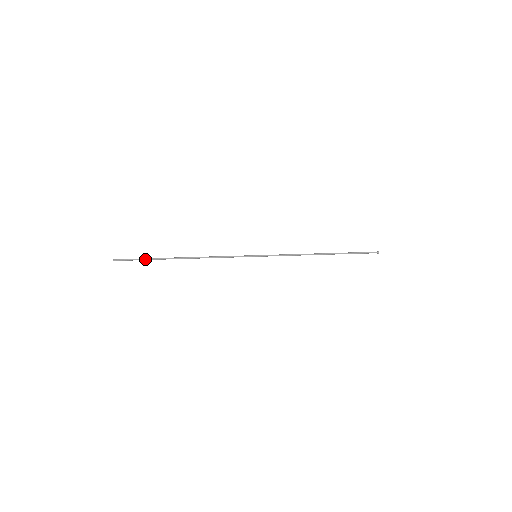
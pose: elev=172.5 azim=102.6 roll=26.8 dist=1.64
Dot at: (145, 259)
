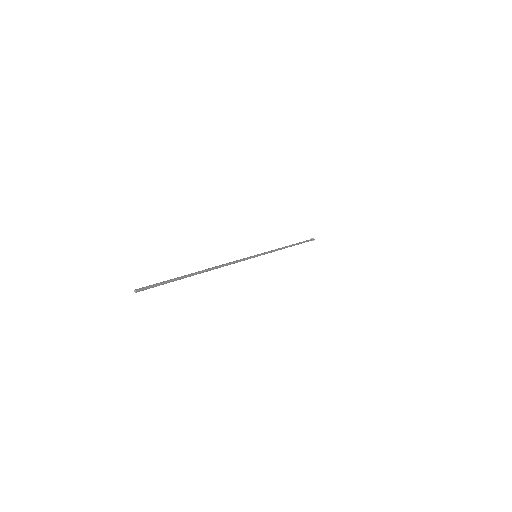
Dot at: (172, 281)
